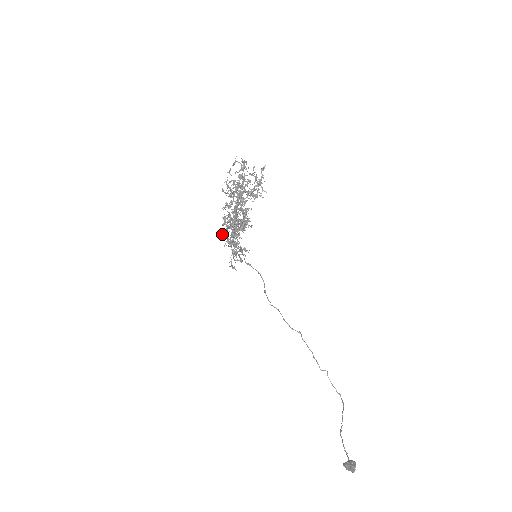
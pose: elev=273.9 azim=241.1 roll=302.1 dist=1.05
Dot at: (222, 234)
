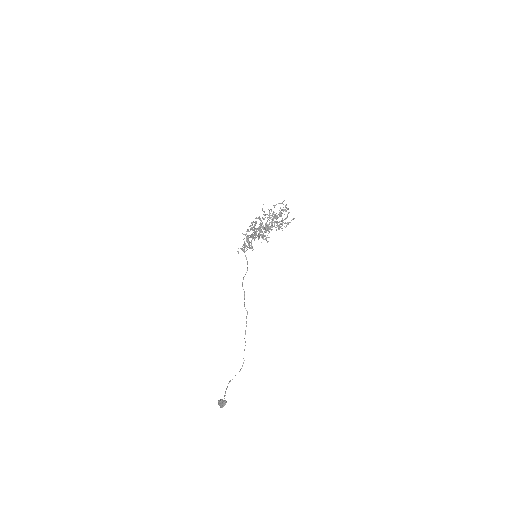
Dot at: (246, 231)
